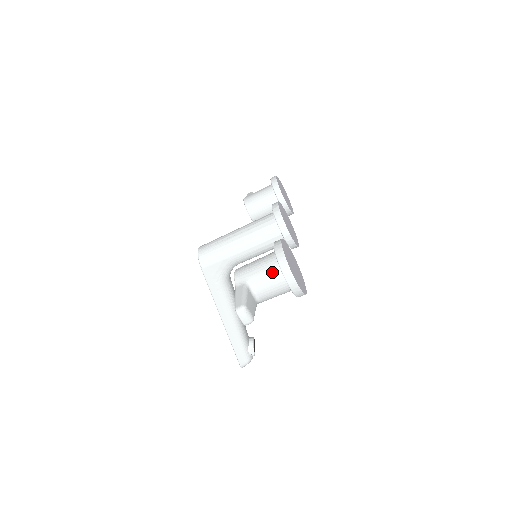
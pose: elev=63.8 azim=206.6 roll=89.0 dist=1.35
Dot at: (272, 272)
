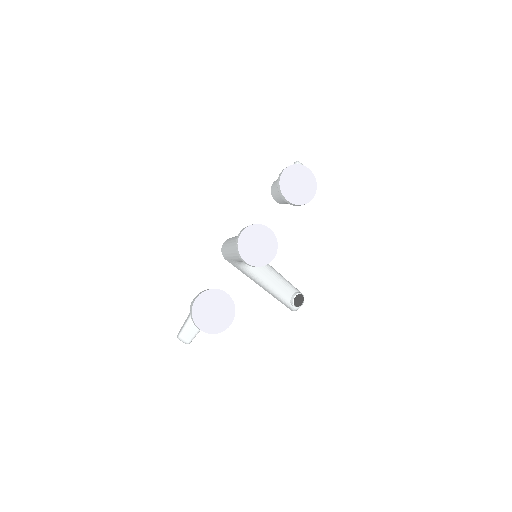
Dot at: occluded
